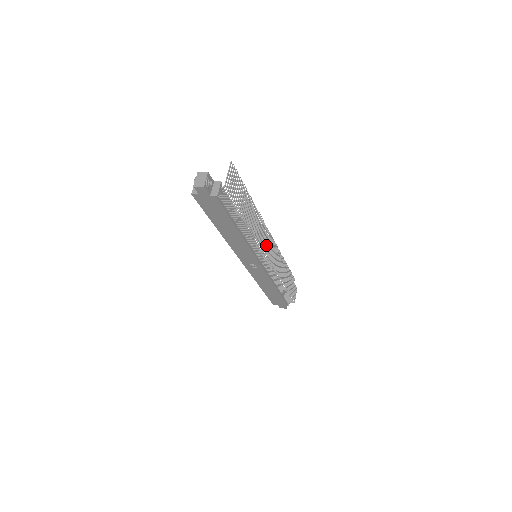
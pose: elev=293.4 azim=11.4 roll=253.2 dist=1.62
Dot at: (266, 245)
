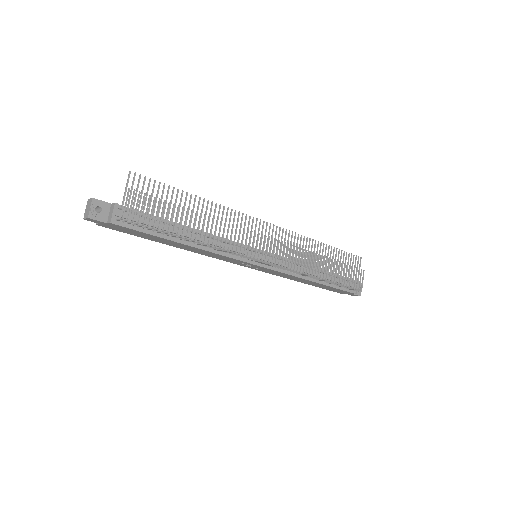
Dot at: occluded
